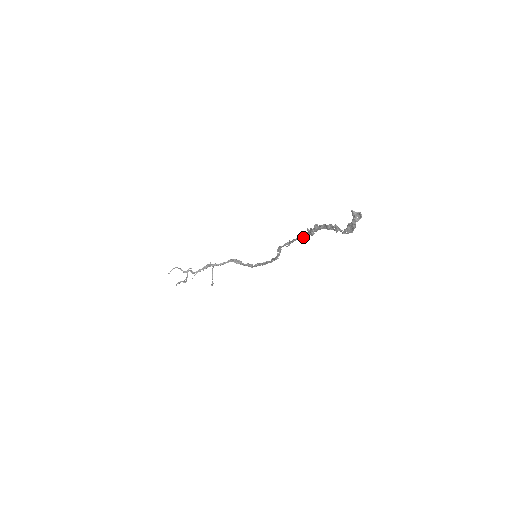
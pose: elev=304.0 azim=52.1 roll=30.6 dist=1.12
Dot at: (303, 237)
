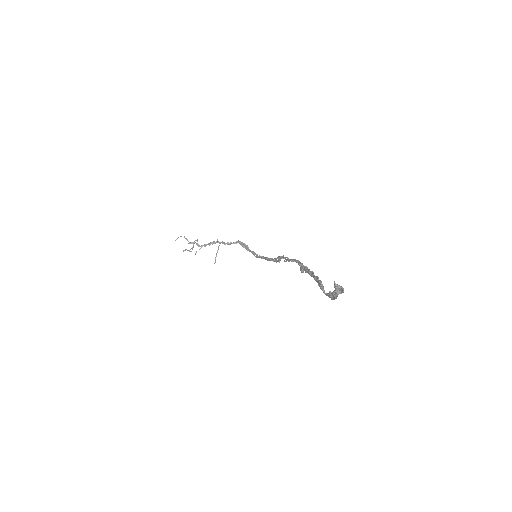
Dot at: occluded
